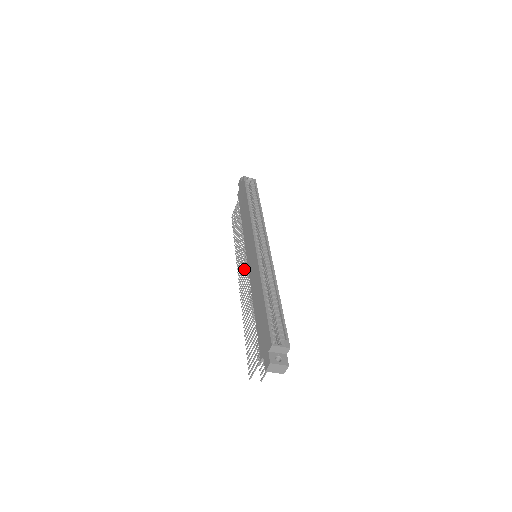
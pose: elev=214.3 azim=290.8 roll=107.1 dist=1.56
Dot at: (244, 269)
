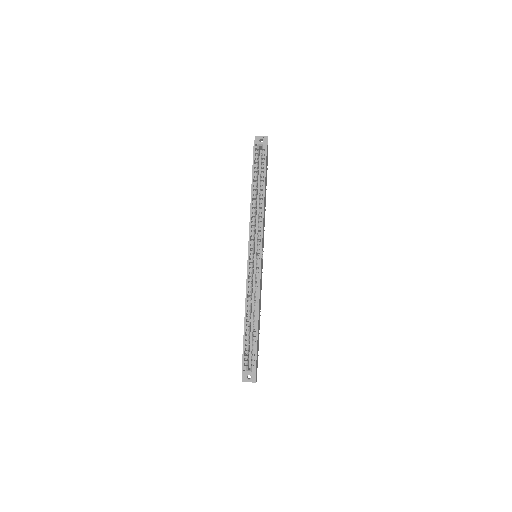
Dot at: occluded
